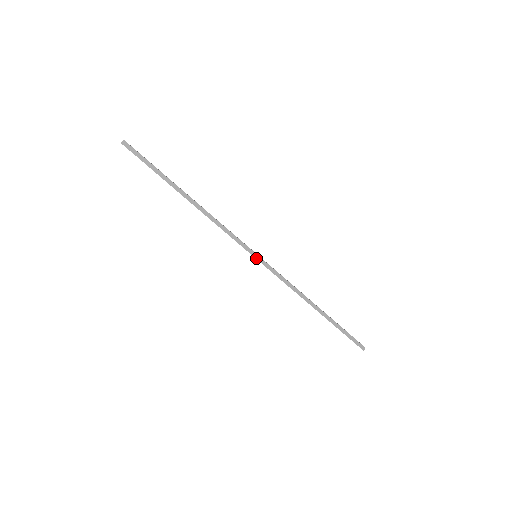
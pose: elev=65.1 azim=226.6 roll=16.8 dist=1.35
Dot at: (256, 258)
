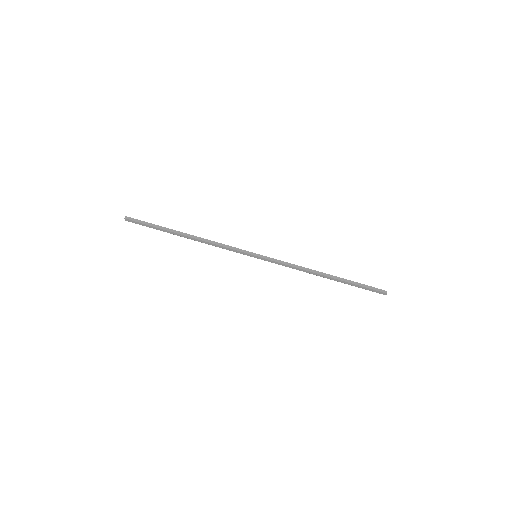
Dot at: (257, 256)
